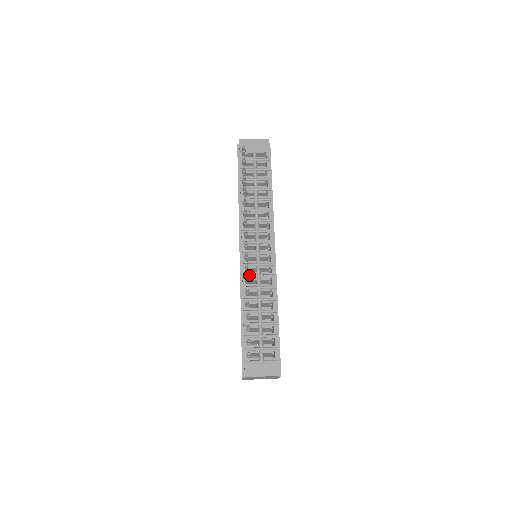
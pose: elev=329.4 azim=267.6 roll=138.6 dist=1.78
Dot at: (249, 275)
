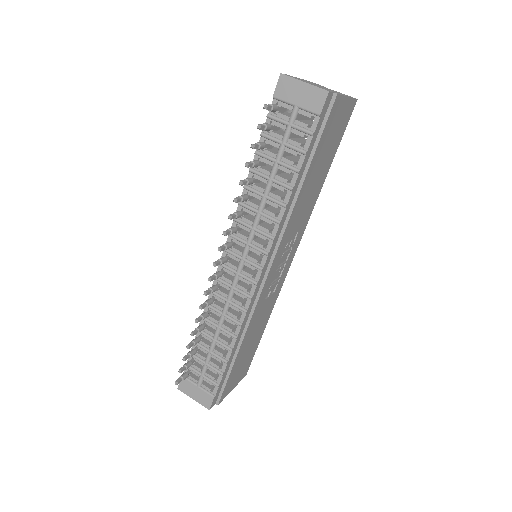
Dot at: (217, 294)
